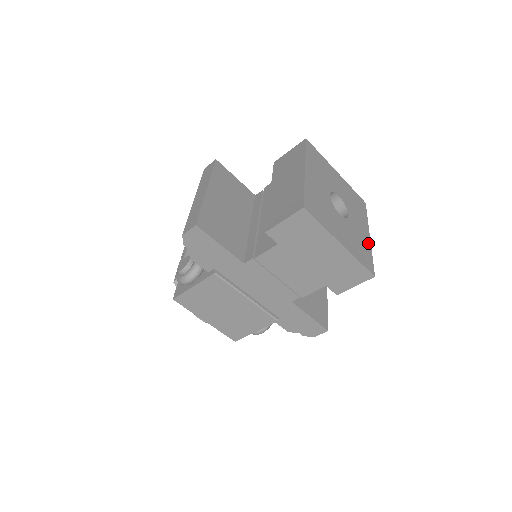
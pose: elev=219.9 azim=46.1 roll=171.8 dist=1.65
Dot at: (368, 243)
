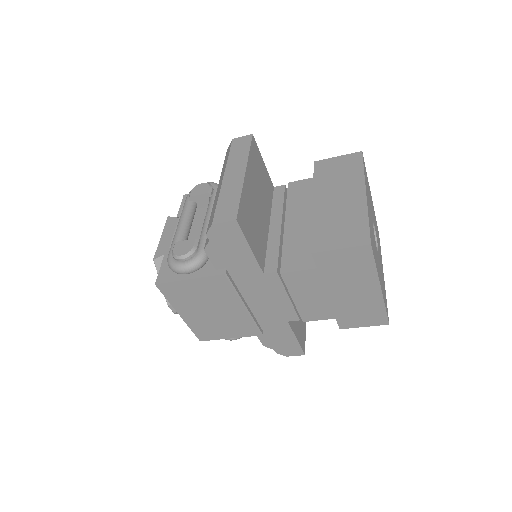
Dot at: (384, 283)
